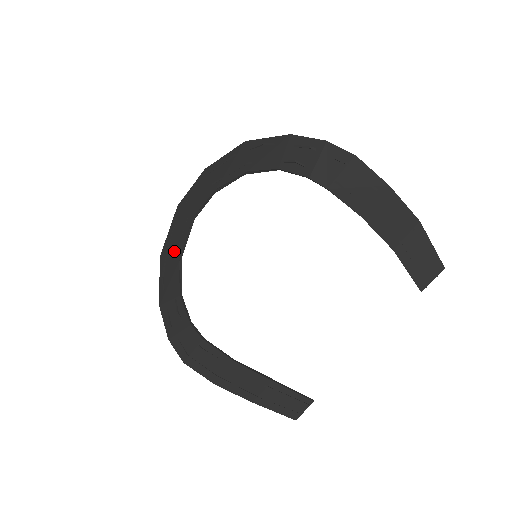
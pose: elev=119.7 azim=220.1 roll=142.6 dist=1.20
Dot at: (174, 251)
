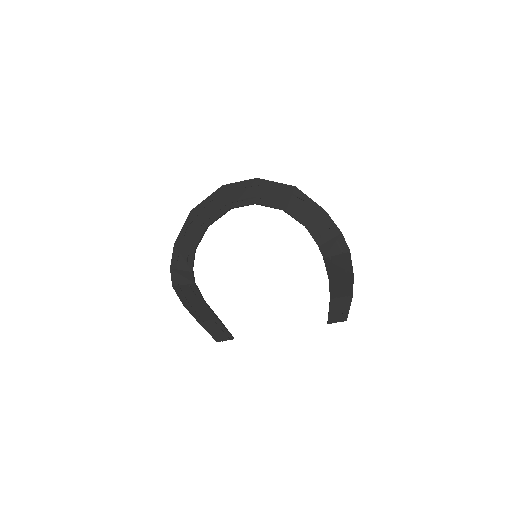
Dot at: (205, 218)
